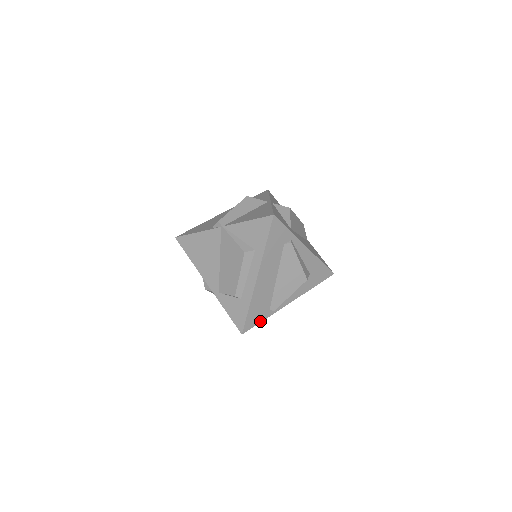
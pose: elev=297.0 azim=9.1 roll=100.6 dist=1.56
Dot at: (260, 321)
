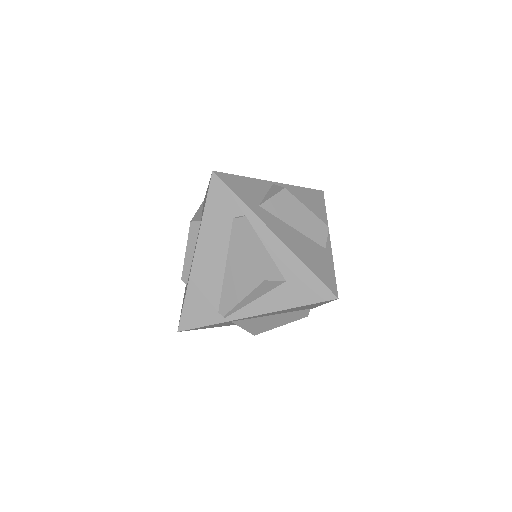
Dot at: (205, 324)
